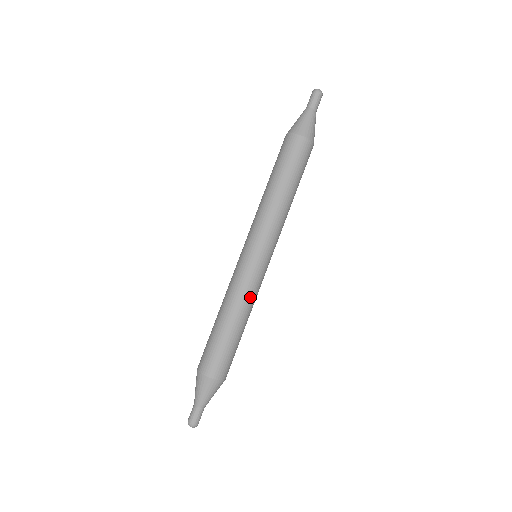
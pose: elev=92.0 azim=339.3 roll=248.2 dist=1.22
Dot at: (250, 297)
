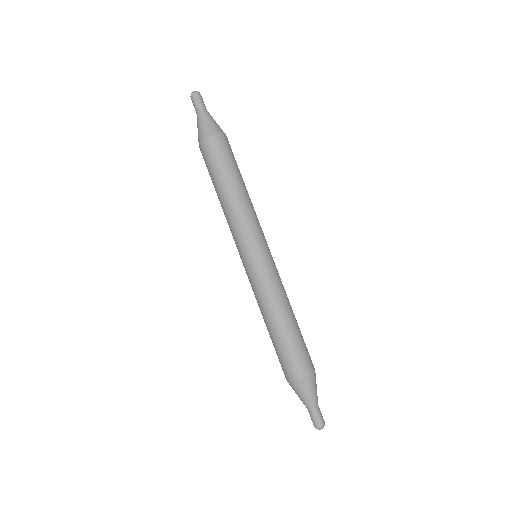
Dot at: (282, 289)
